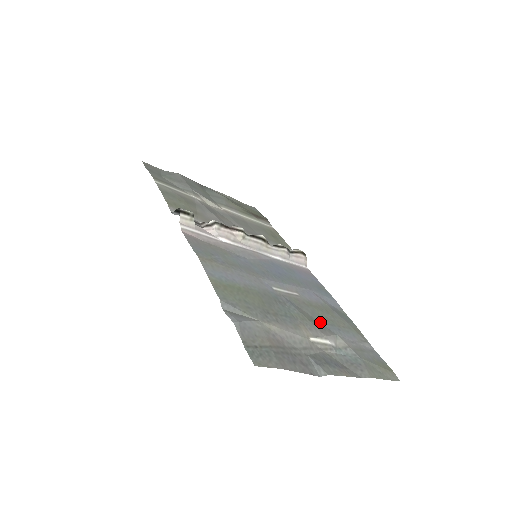
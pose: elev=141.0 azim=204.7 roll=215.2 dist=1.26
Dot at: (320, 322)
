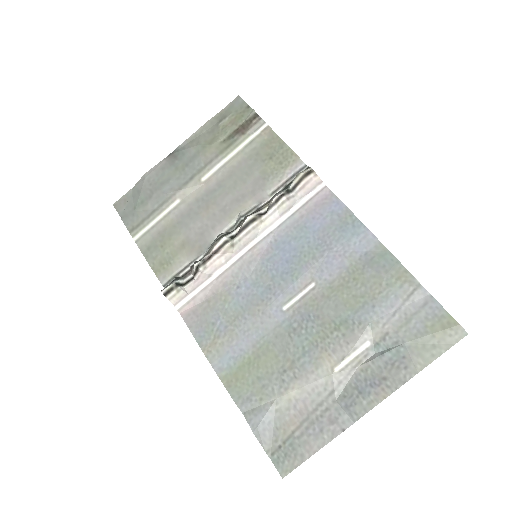
Dot at: (347, 317)
